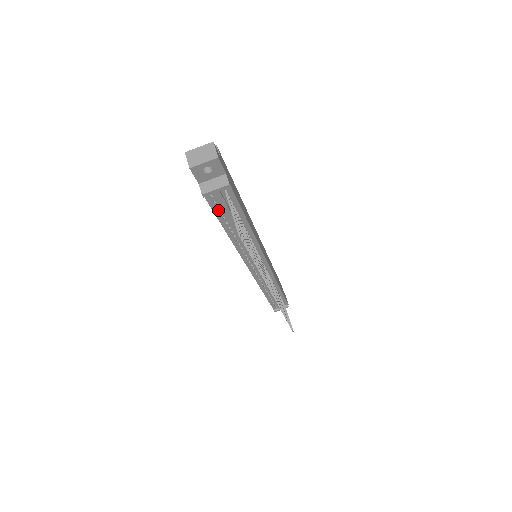
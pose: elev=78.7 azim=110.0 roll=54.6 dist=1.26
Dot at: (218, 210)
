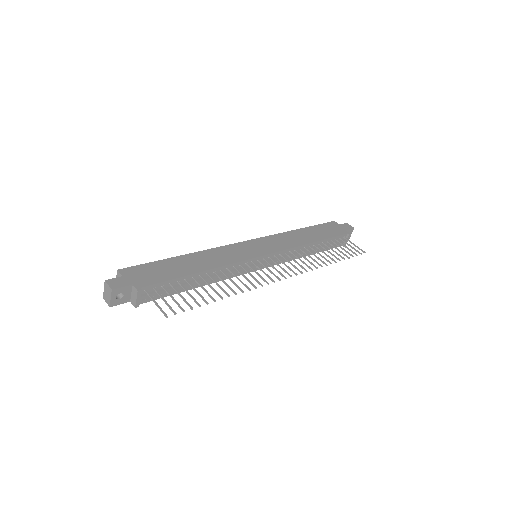
Dot at: (164, 294)
